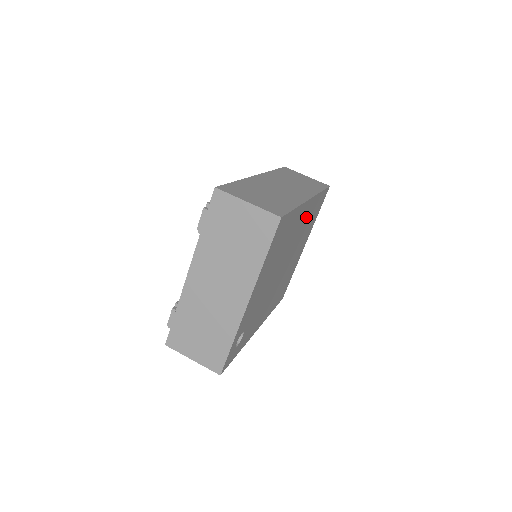
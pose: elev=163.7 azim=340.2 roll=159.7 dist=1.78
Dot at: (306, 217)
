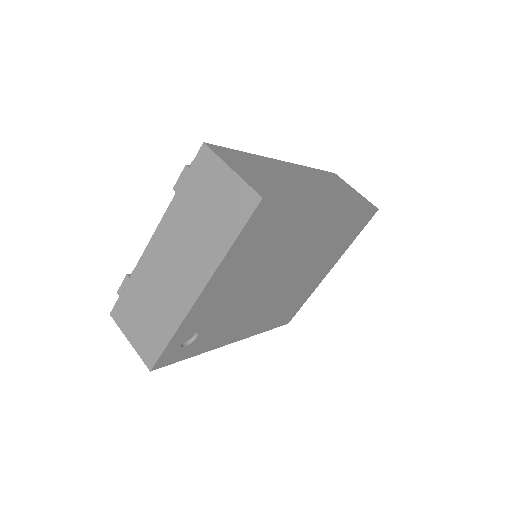
Dot at: (327, 229)
